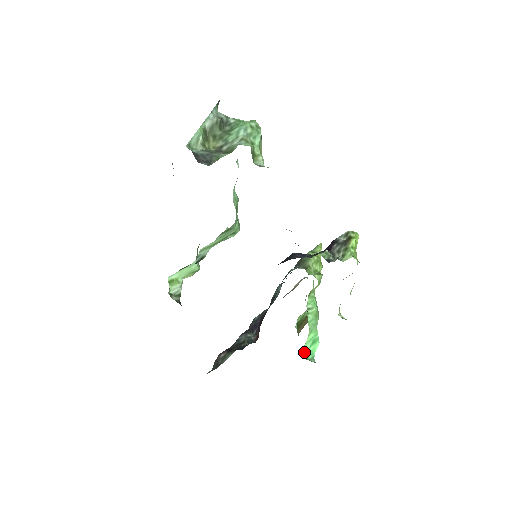
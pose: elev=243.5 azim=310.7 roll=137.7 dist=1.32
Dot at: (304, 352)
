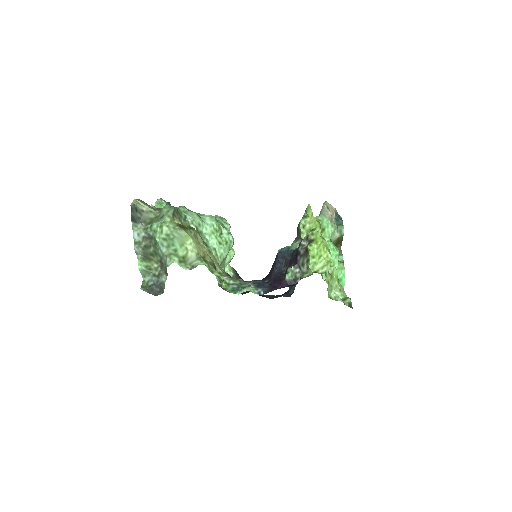
Dot at: occluded
